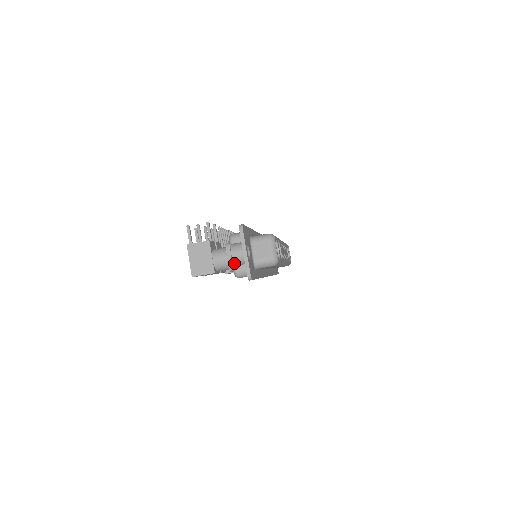
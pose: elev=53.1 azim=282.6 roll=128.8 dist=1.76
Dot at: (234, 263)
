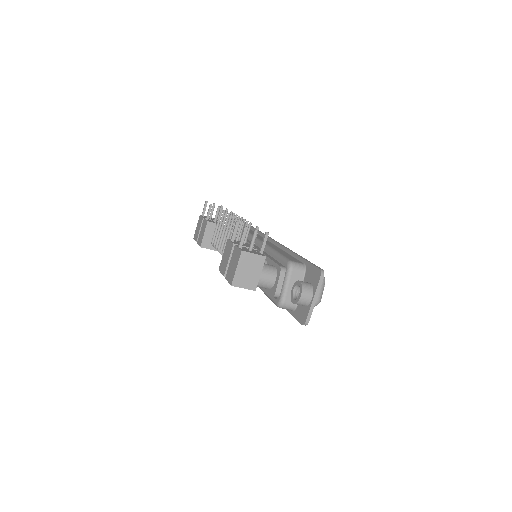
Dot at: (297, 303)
